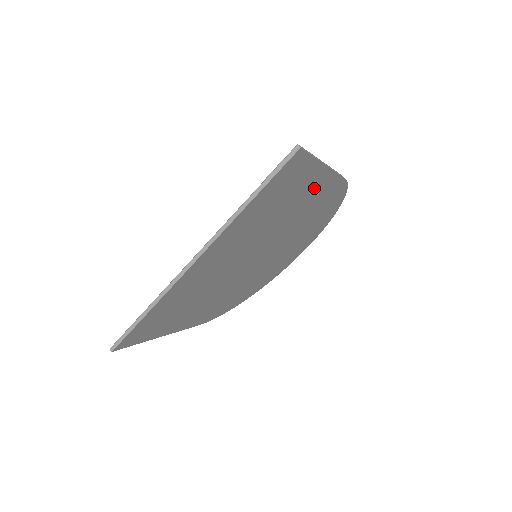
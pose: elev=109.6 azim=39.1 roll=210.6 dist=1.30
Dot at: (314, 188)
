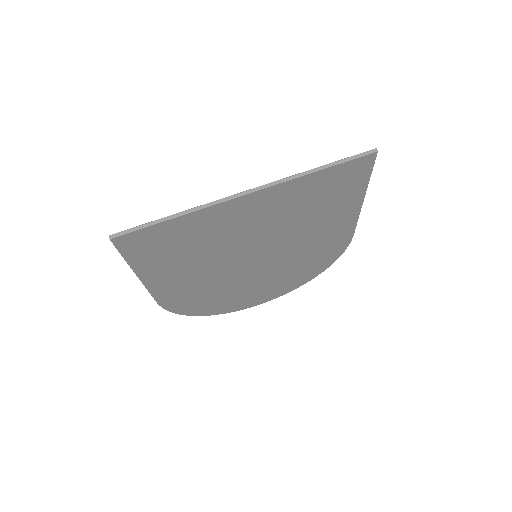
Dot at: (340, 217)
